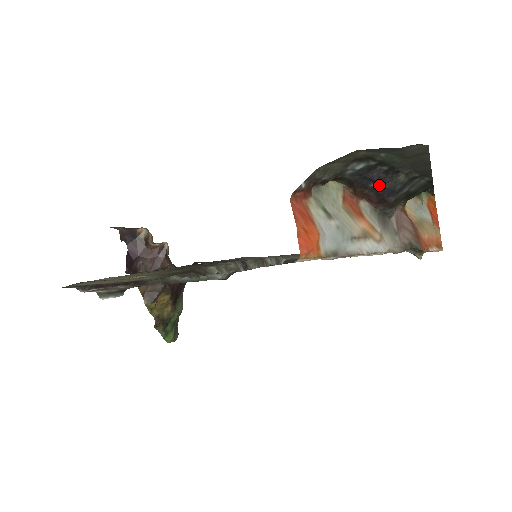
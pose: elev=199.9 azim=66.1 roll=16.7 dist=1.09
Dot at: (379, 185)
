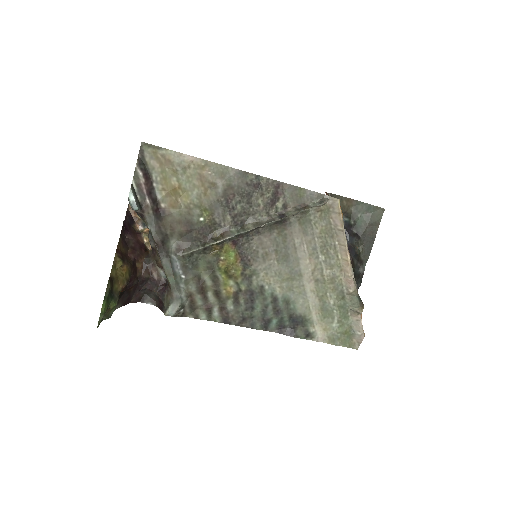
Dot at: (348, 242)
